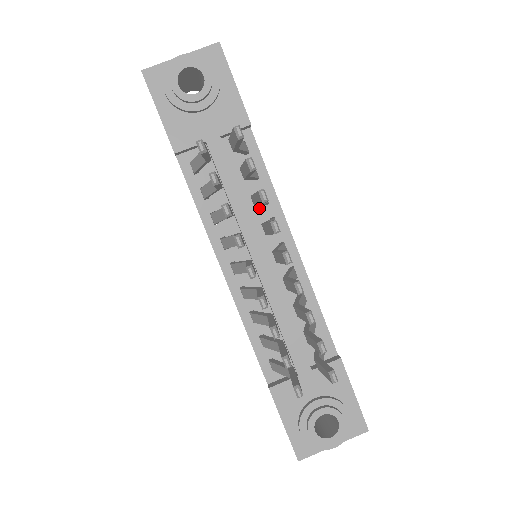
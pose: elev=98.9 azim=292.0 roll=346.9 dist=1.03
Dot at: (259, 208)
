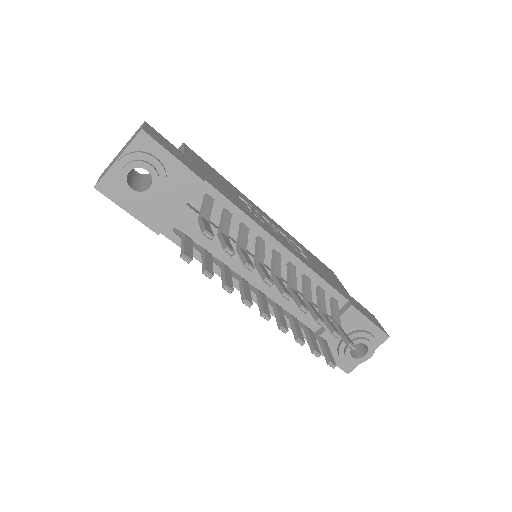
Dot at: occluded
